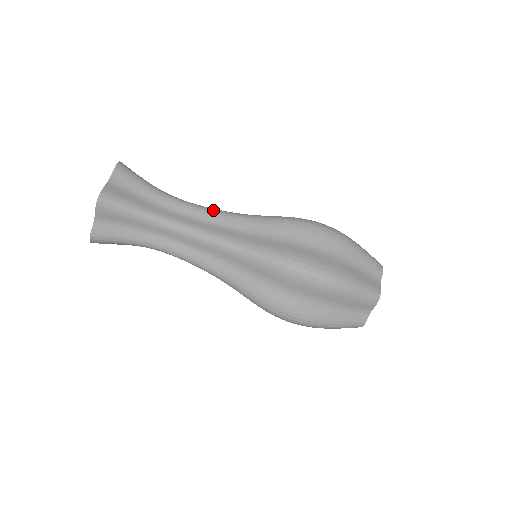
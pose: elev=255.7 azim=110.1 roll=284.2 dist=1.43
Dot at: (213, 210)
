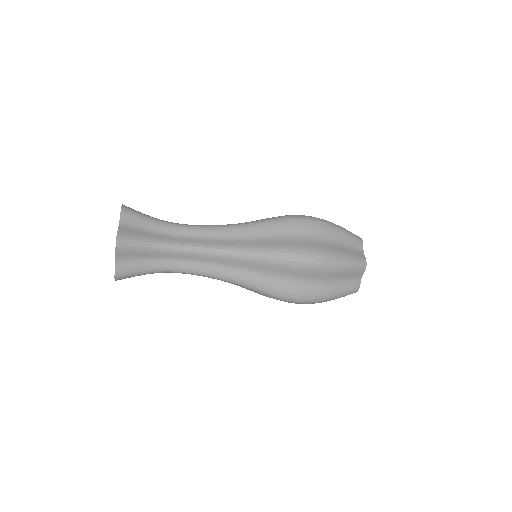
Dot at: (212, 252)
